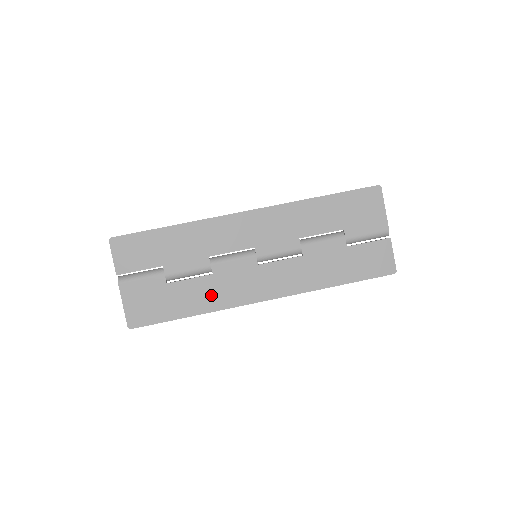
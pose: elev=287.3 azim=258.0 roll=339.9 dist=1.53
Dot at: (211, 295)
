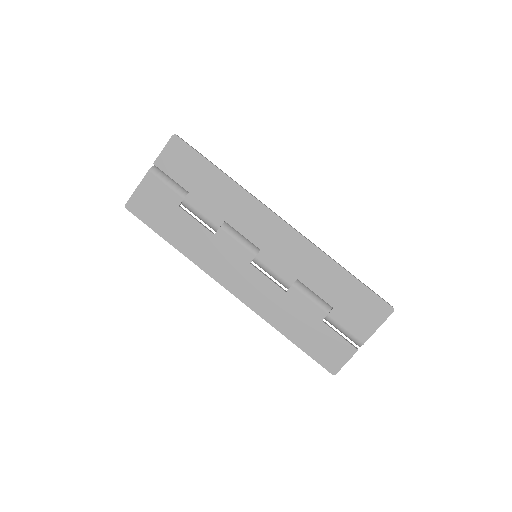
Dot at: (198, 246)
